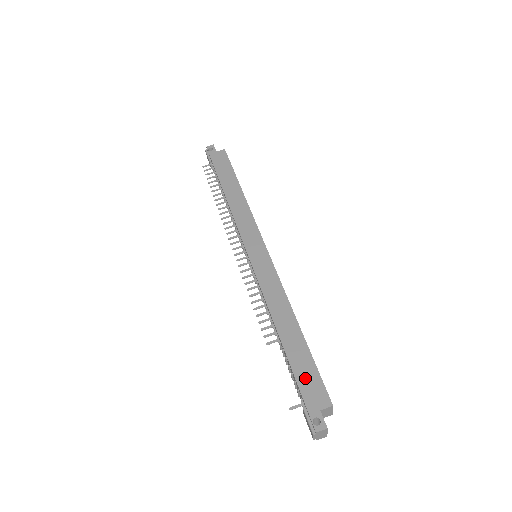
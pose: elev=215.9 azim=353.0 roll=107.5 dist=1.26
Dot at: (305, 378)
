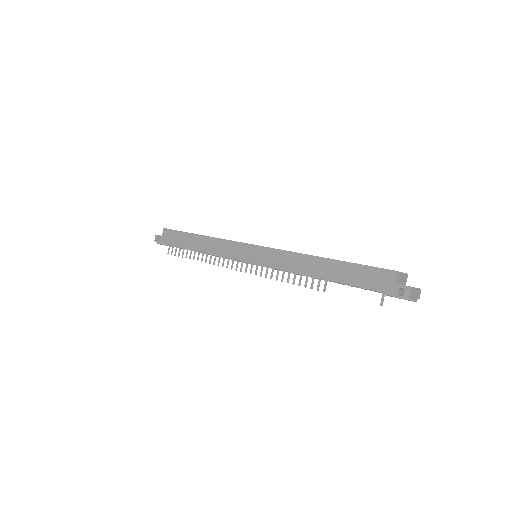
Dot at: (365, 279)
